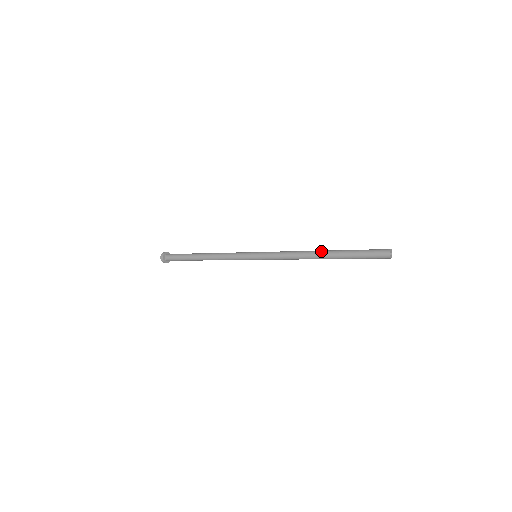
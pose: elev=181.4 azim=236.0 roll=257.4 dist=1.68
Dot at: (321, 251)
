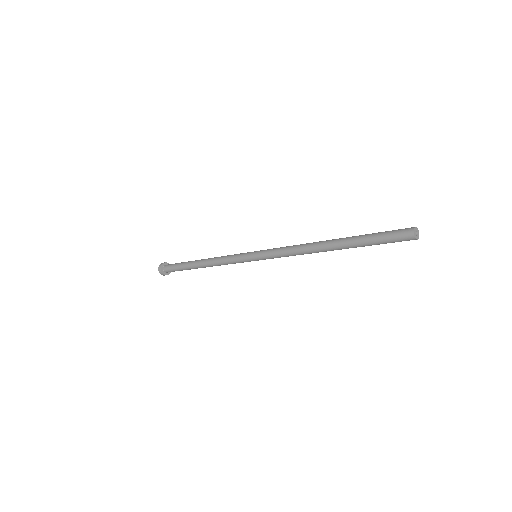
Dot at: (327, 245)
